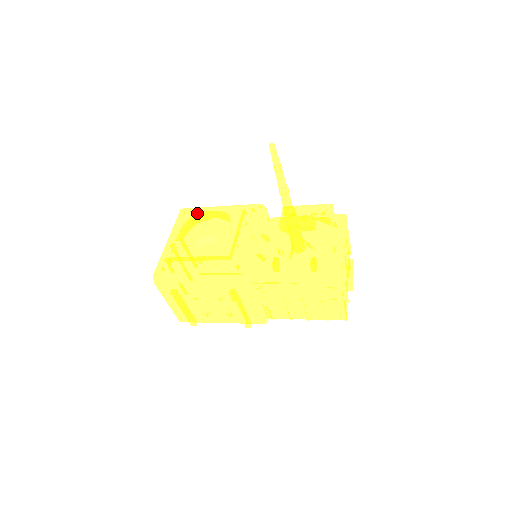
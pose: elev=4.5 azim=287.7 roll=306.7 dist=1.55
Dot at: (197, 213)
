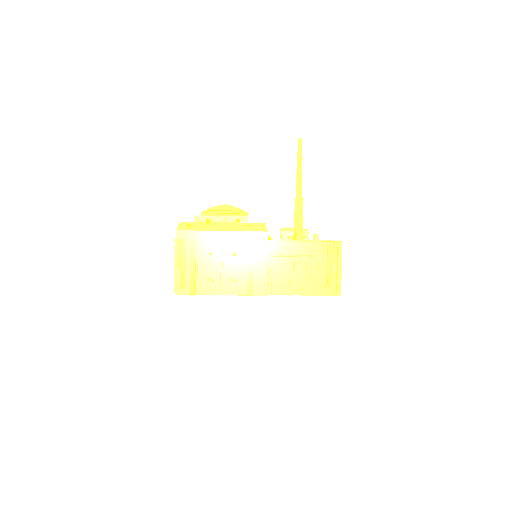
Dot at: occluded
